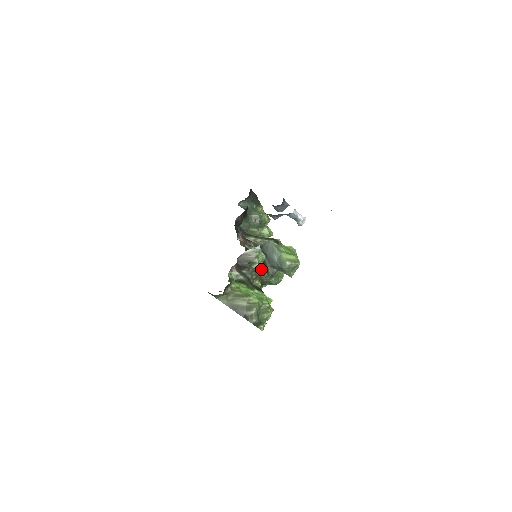
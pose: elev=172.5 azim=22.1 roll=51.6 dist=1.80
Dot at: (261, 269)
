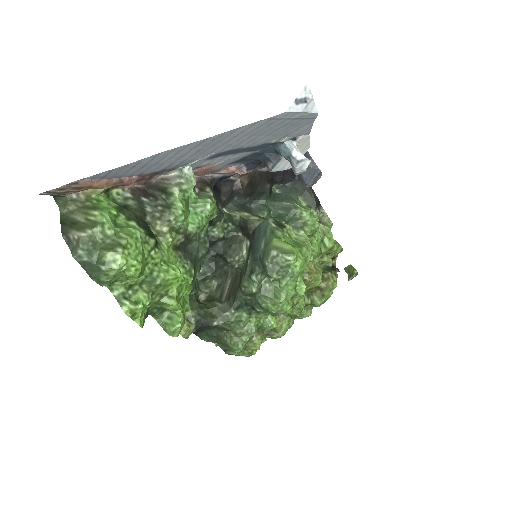
Dot at: (180, 210)
